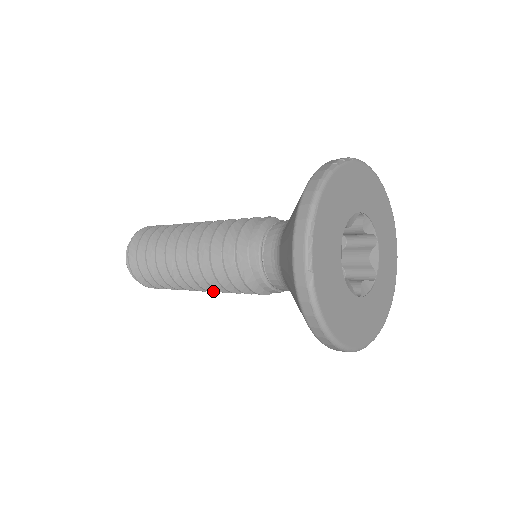
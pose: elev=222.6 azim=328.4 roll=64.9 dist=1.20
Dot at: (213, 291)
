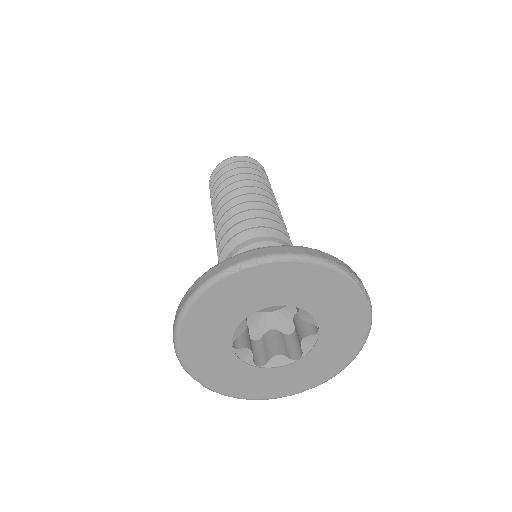
Dot at: occluded
